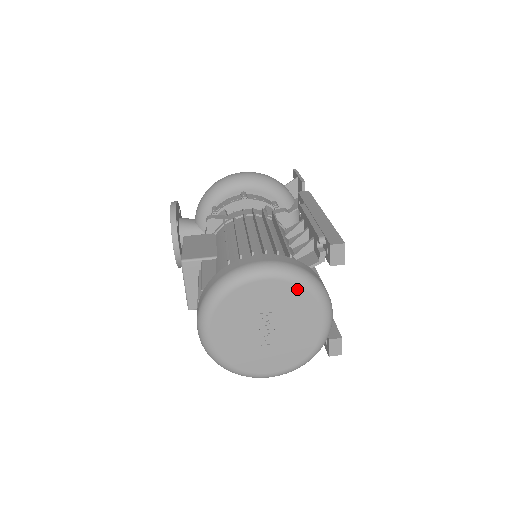
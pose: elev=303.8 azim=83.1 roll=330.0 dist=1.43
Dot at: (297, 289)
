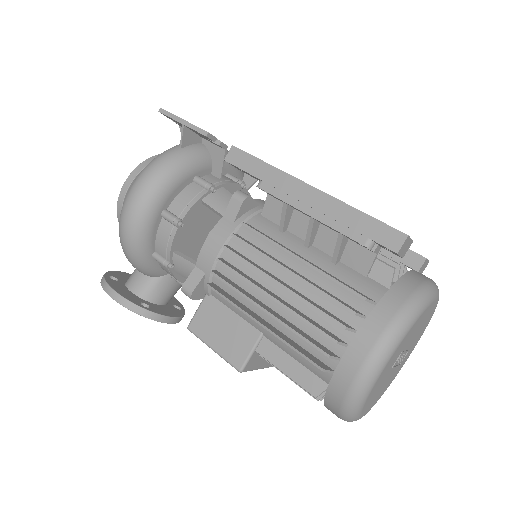
Dot at: (413, 327)
